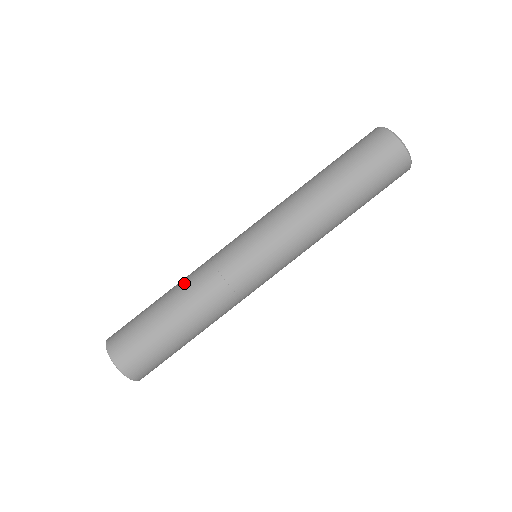
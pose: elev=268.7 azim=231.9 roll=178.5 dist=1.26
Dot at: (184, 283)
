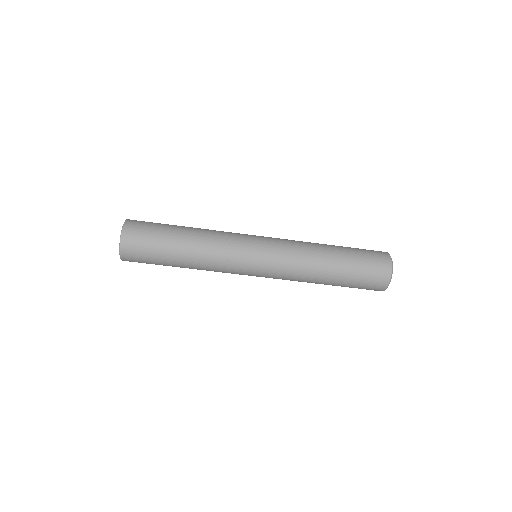
Dot at: (204, 229)
